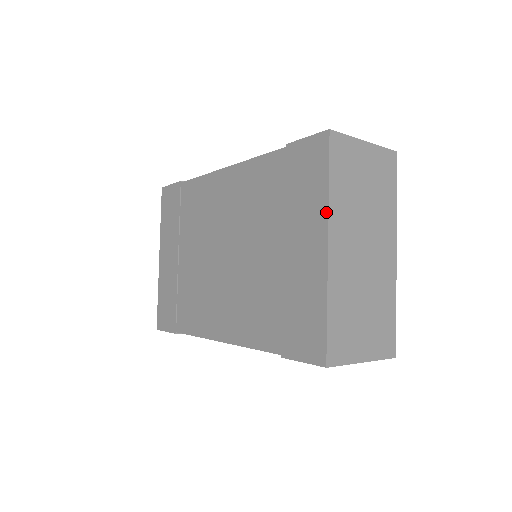
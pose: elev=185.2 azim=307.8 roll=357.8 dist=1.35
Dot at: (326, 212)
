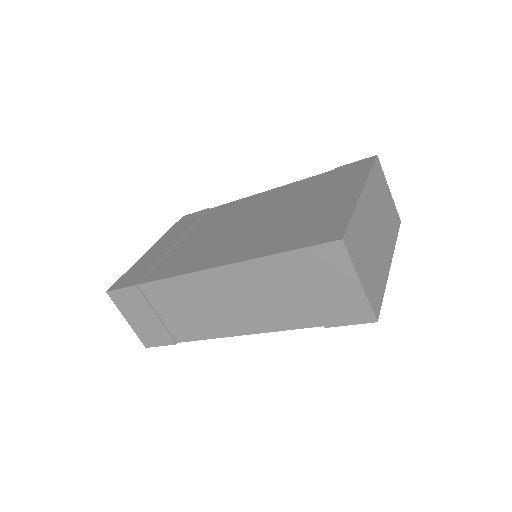
Dot at: (365, 179)
